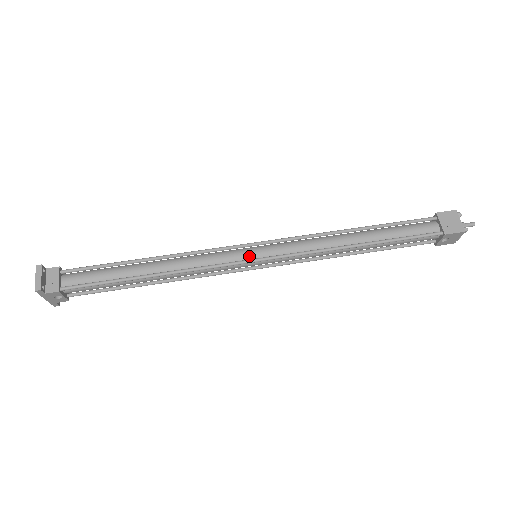
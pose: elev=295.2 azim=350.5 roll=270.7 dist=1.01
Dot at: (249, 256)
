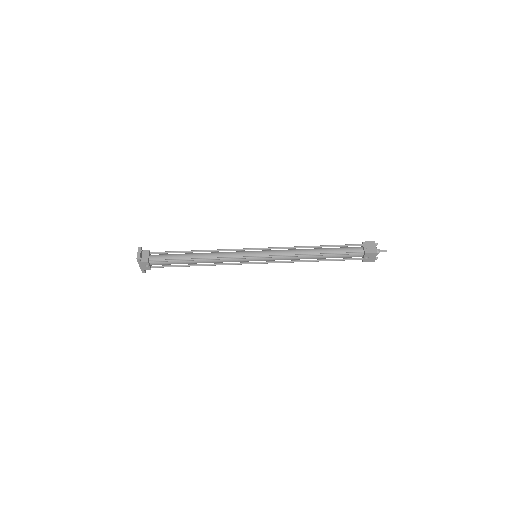
Dot at: (252, 255)
